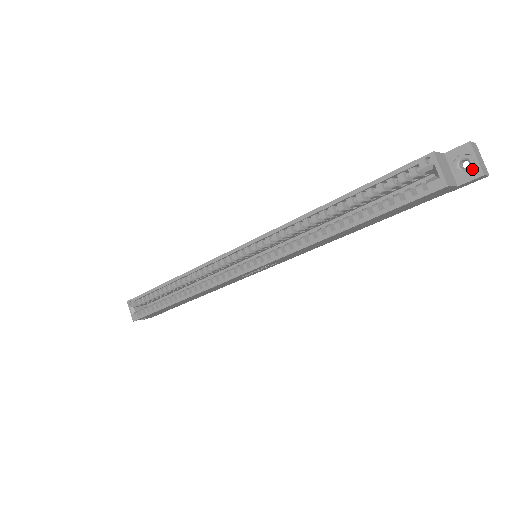
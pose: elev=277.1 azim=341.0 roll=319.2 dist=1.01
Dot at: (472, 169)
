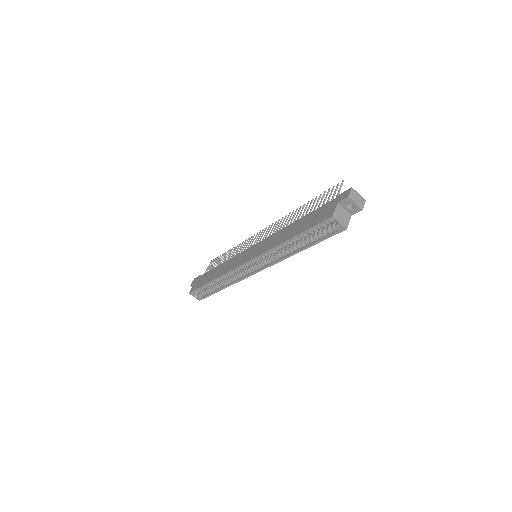
Dot at: (355, 208)
